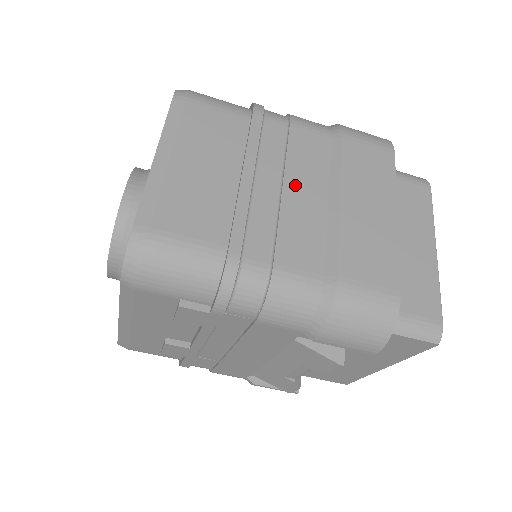
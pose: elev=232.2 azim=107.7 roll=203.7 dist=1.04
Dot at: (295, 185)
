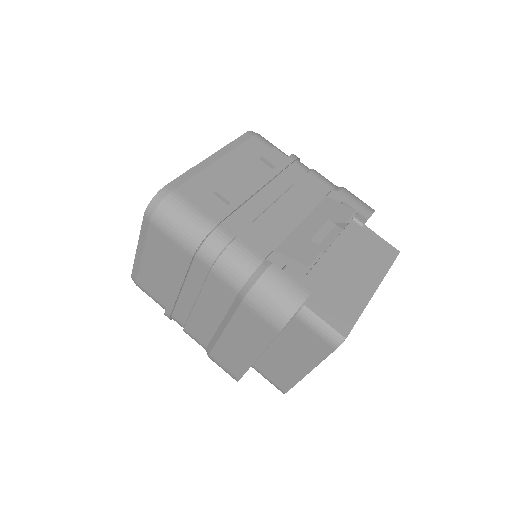
Dot at: occluded
